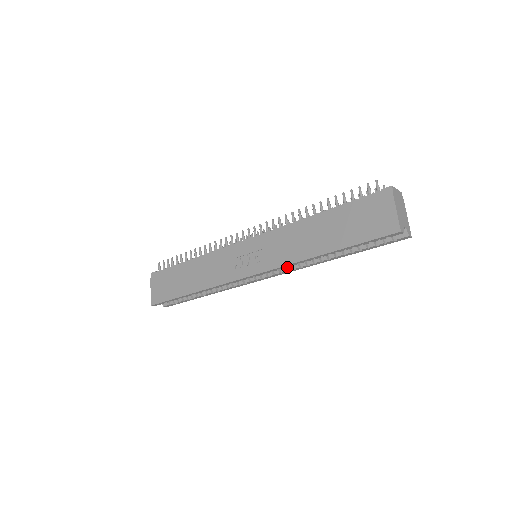
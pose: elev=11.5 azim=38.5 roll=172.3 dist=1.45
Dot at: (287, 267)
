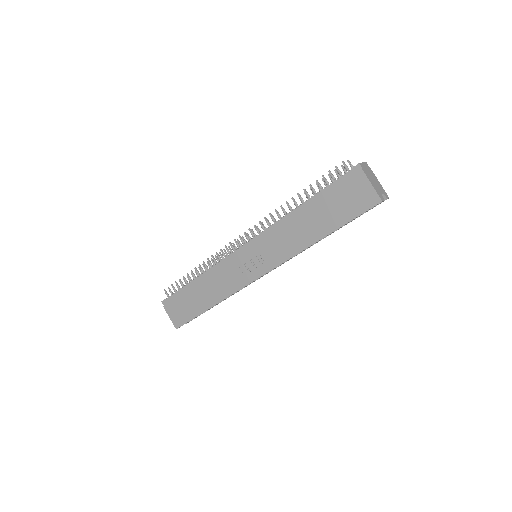
Dot at: occluded
